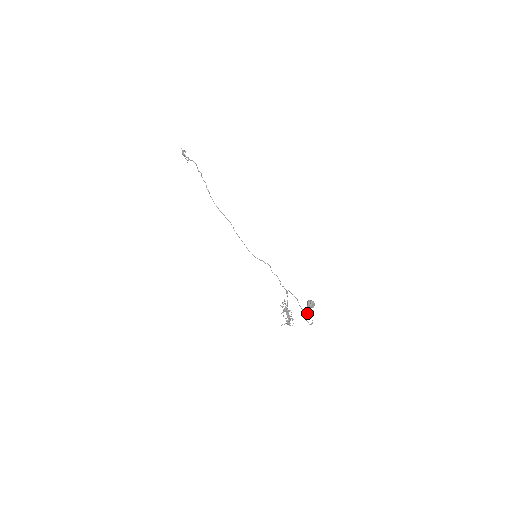
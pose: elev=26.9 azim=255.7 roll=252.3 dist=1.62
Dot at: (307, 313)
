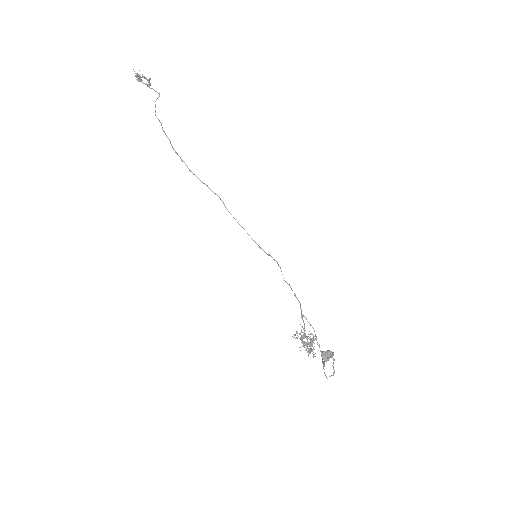
Dot at: (323, 365)
